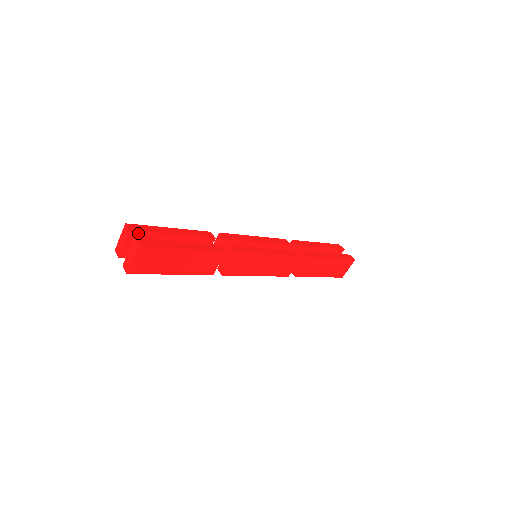
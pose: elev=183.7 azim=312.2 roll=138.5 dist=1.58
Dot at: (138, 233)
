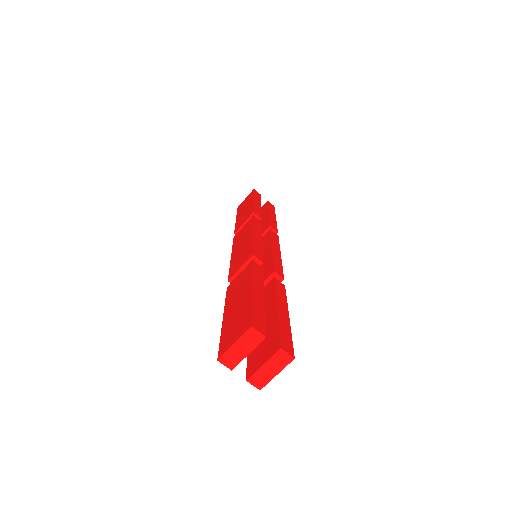
Dot at: (263, 330)
